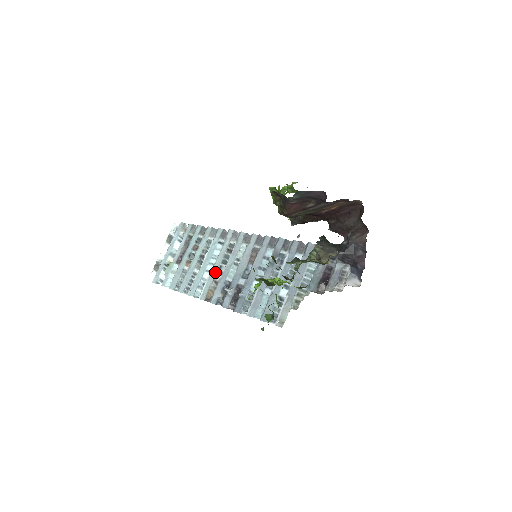
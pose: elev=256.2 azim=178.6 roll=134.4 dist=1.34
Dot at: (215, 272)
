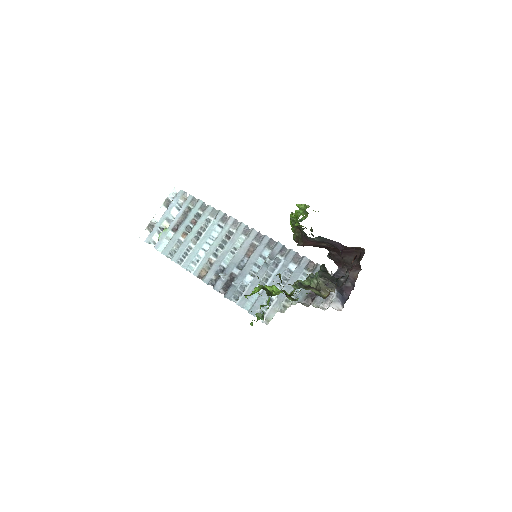
Dot at: (211, 253)
